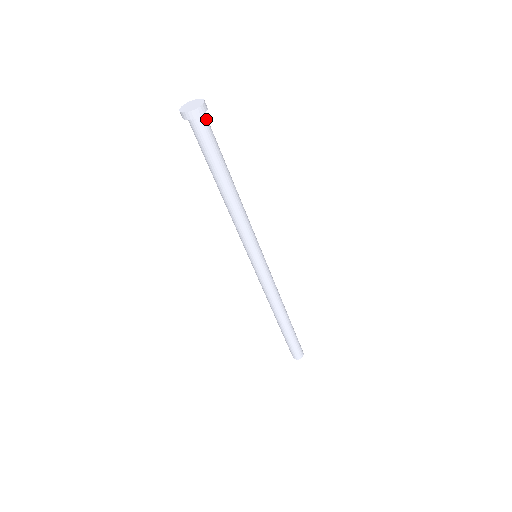
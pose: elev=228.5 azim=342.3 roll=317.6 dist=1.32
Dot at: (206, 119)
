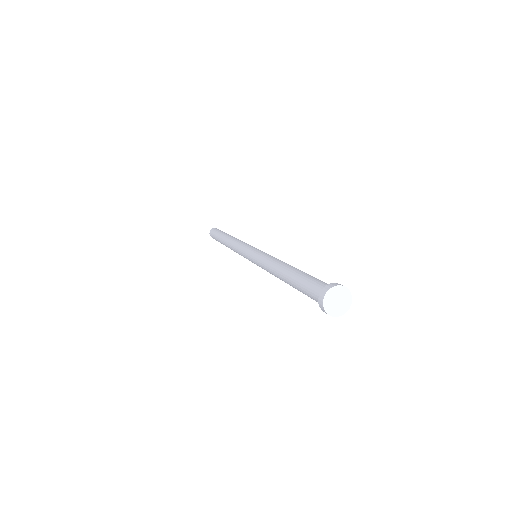
Dot at: occluded
